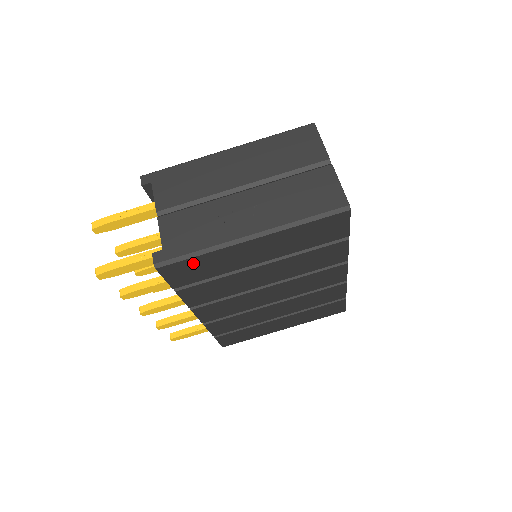
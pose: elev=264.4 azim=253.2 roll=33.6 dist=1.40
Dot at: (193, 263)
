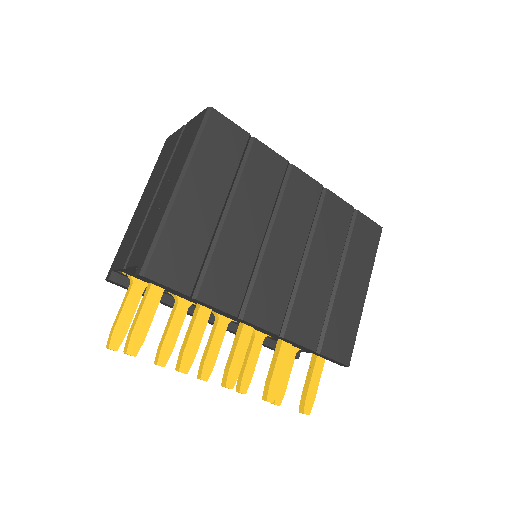
Dot at: (167, 248)
